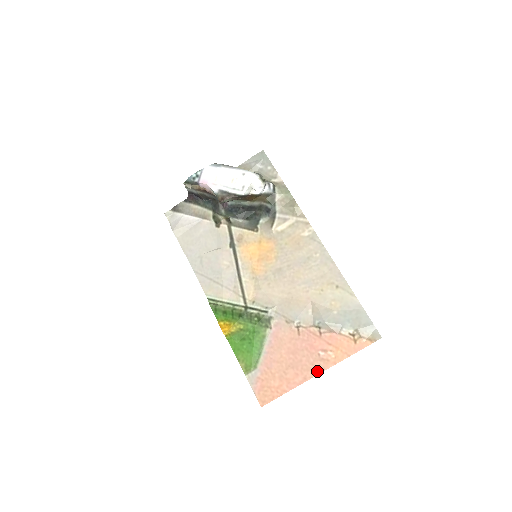
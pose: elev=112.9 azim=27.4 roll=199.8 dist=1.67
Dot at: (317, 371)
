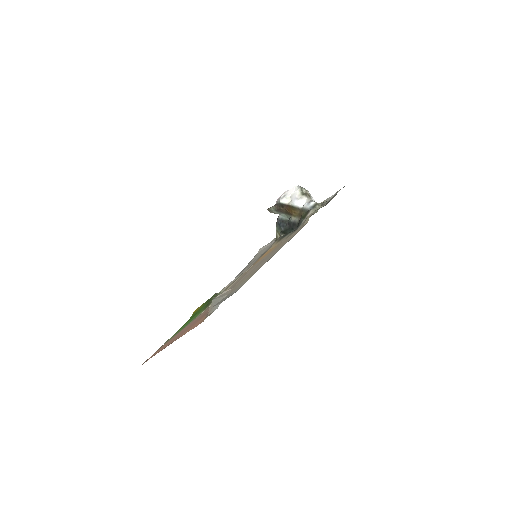
Dot at: occluded
